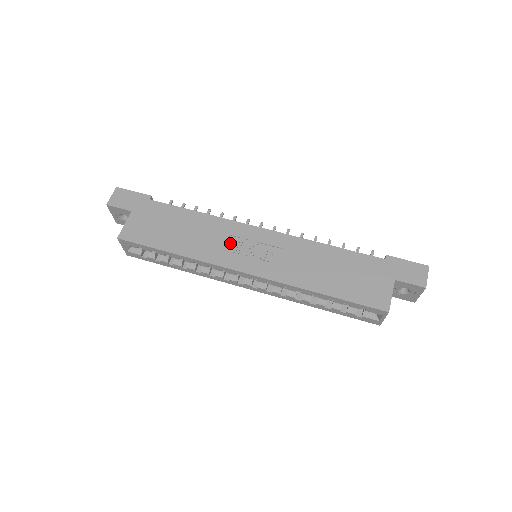
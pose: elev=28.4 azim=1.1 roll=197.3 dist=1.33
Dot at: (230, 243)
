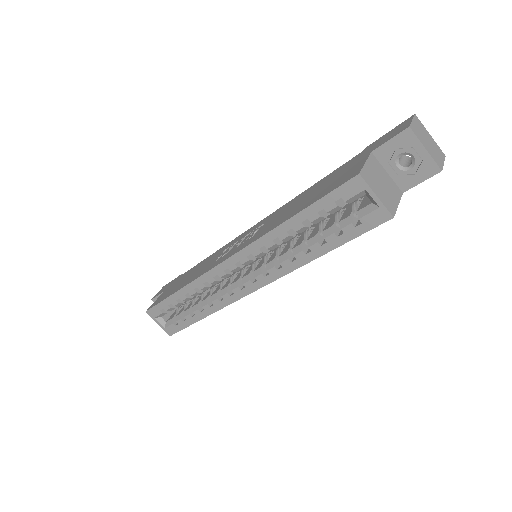
Dot at: (222, 254)
